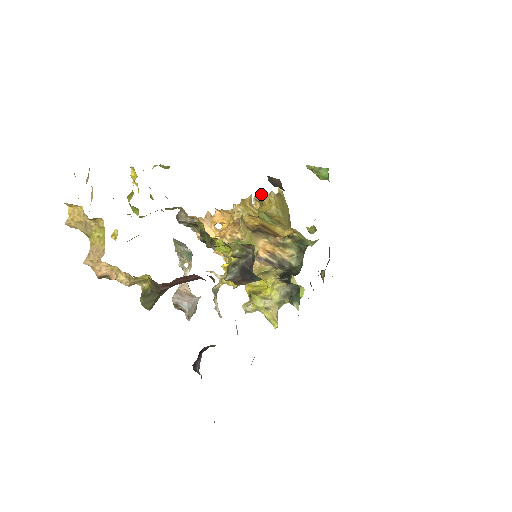
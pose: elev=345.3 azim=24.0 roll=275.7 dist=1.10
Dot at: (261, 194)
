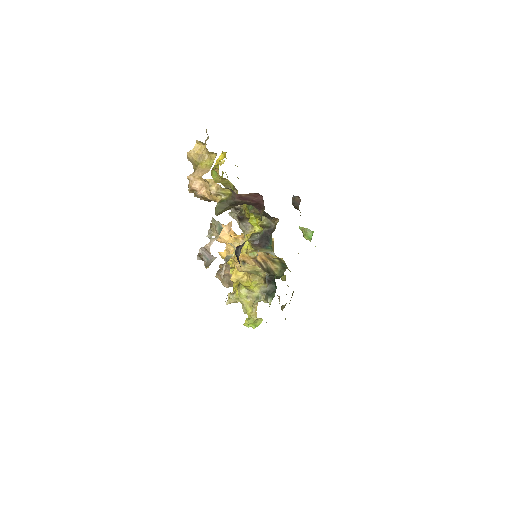
Dot at: occluded
